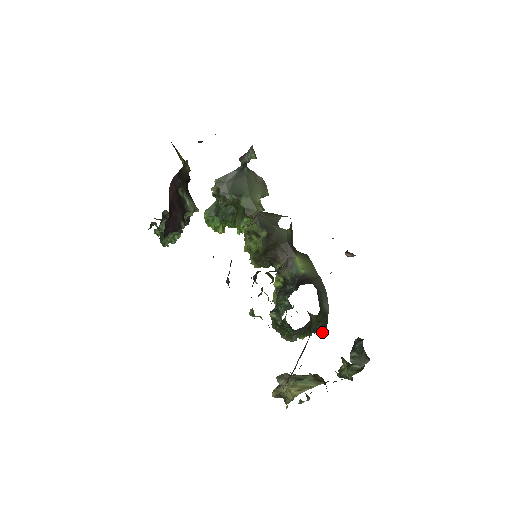
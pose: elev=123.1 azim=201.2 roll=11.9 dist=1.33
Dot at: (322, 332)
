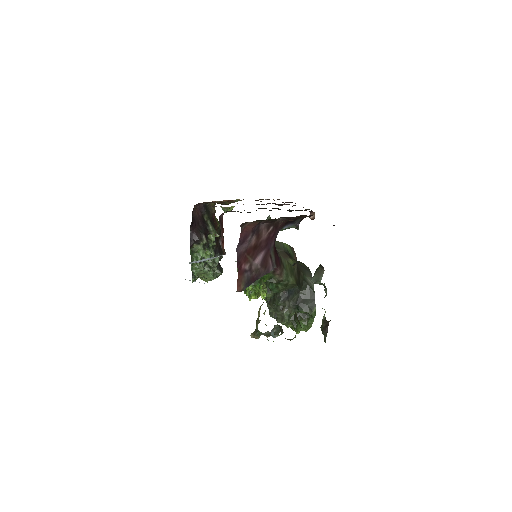
Dot at: (312, 311)
